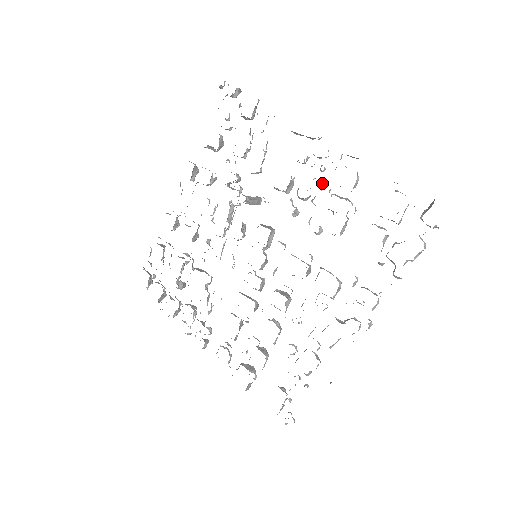
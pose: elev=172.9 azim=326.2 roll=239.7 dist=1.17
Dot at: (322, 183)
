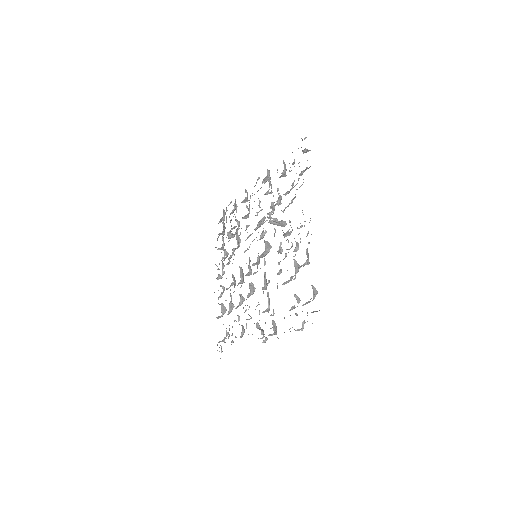
Dot at: (295, 248)
